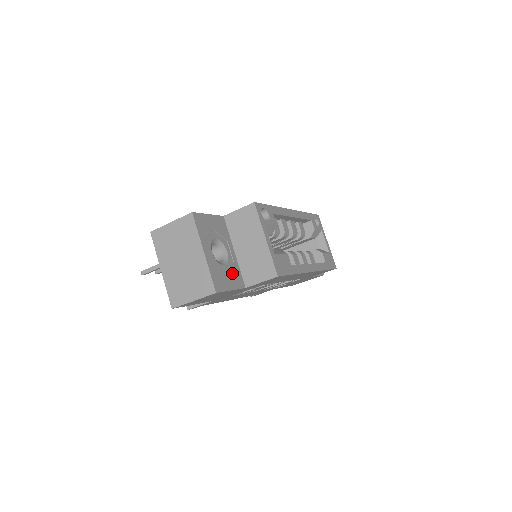
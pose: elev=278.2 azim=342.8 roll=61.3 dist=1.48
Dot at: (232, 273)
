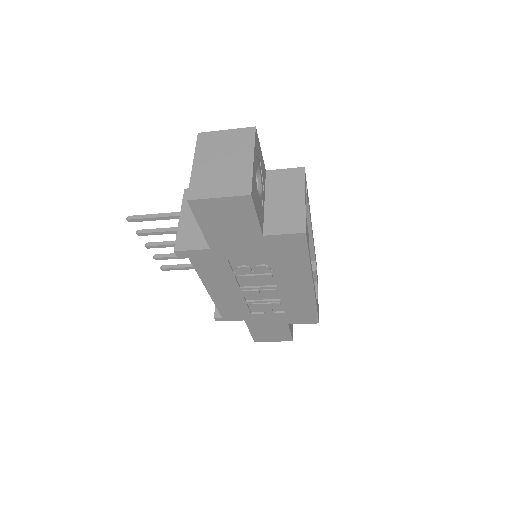
Dot at: (260, 209)
